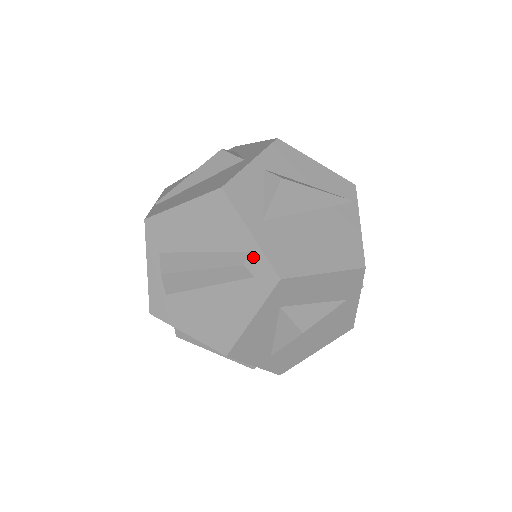
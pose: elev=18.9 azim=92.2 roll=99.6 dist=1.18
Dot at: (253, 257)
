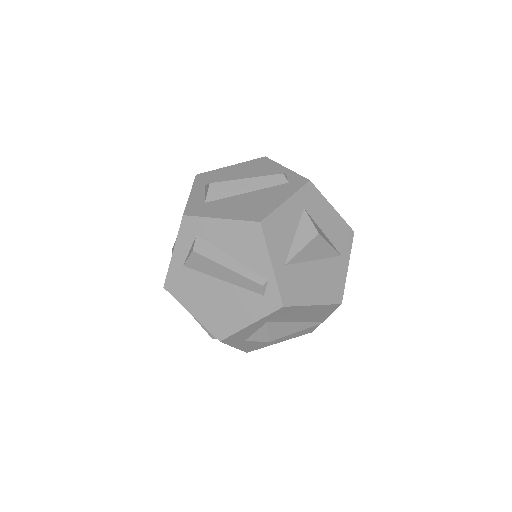
Dot at: (288, 175)
